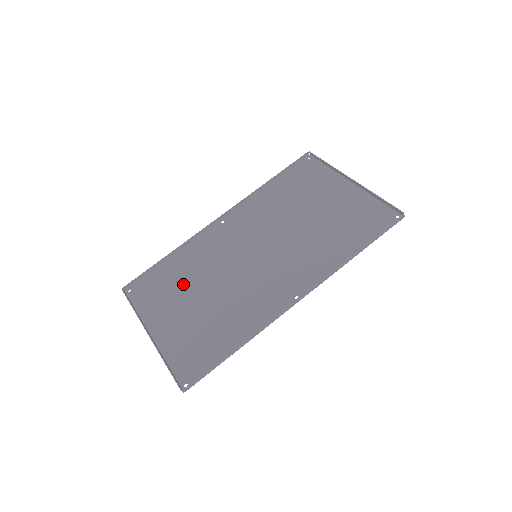
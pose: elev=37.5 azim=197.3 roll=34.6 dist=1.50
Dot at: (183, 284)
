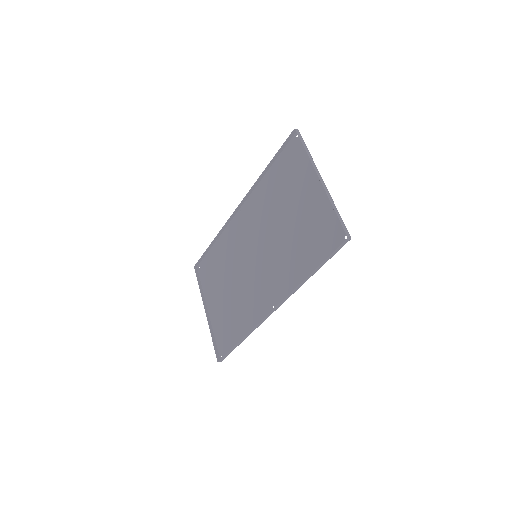
Dot at: (221, 271)
